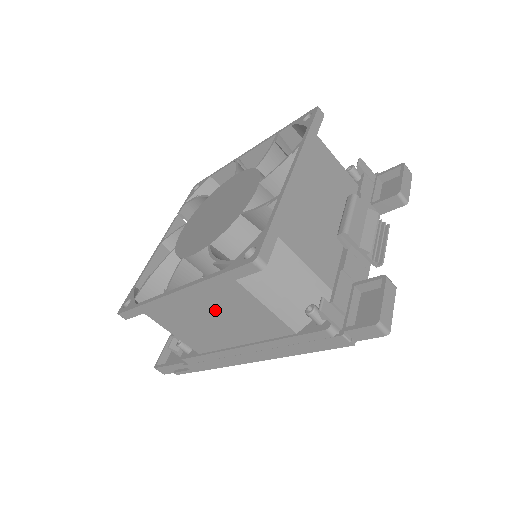
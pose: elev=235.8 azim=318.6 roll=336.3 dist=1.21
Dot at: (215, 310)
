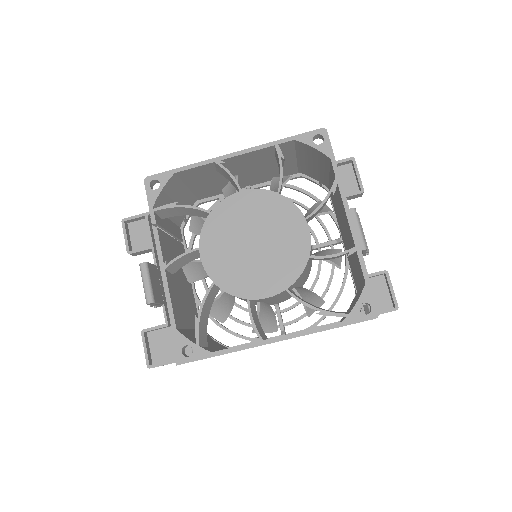
Dot at: occluded
